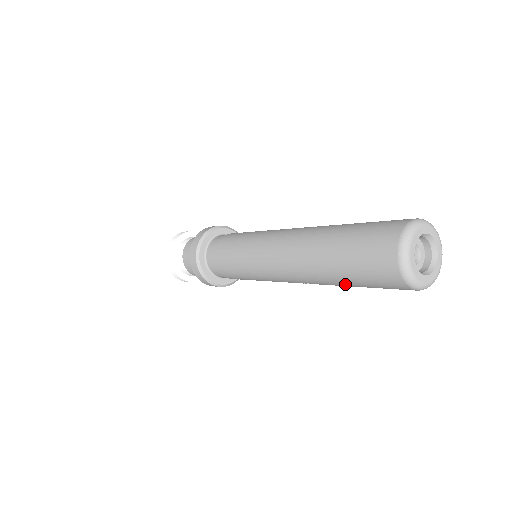
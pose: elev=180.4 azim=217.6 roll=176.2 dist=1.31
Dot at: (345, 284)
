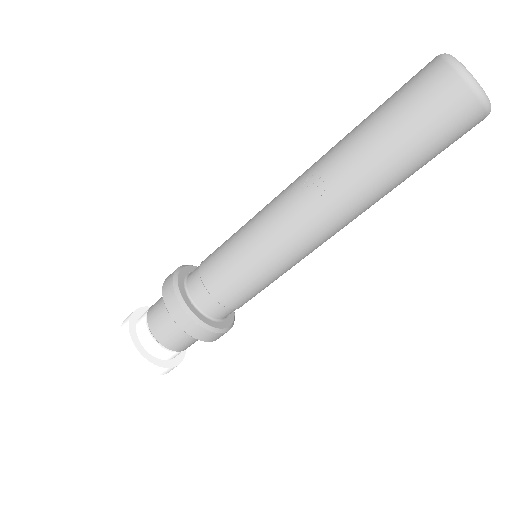
Dot at: (366, 126)
